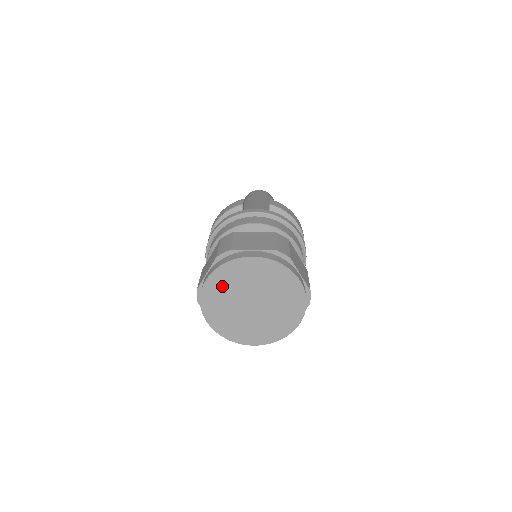
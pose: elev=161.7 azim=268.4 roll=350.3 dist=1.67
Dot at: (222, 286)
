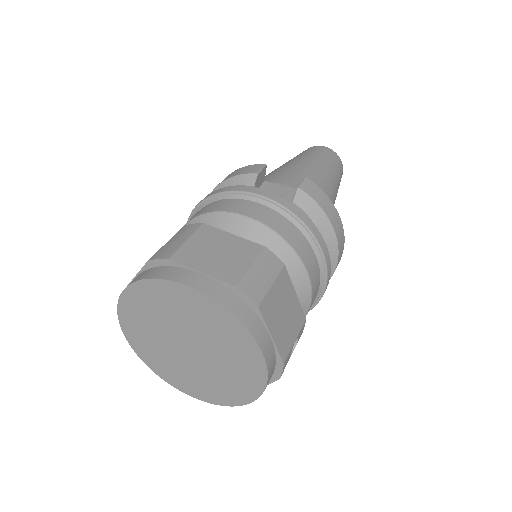
Dot at: (146, 307)
